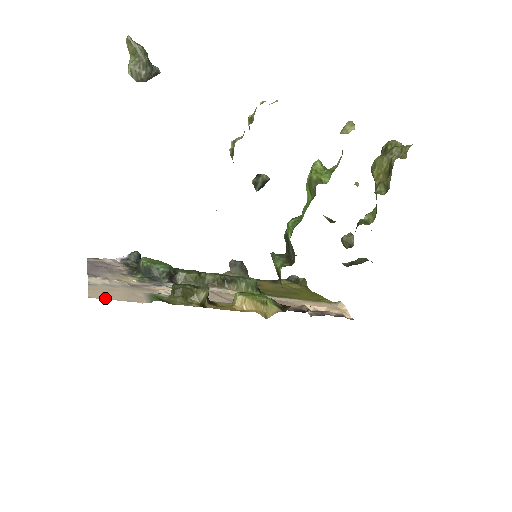
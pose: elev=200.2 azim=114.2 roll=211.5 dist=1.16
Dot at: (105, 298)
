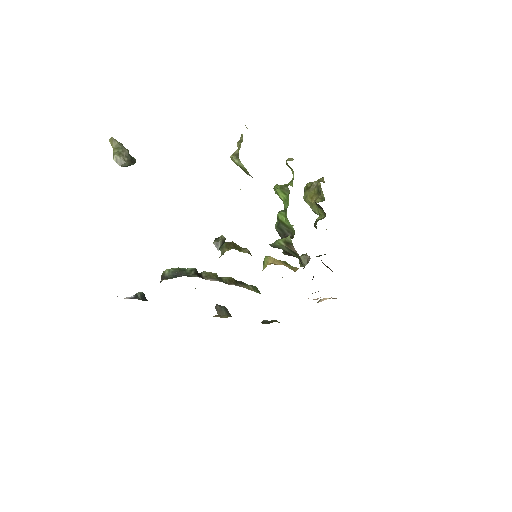
Dot at: occluded
